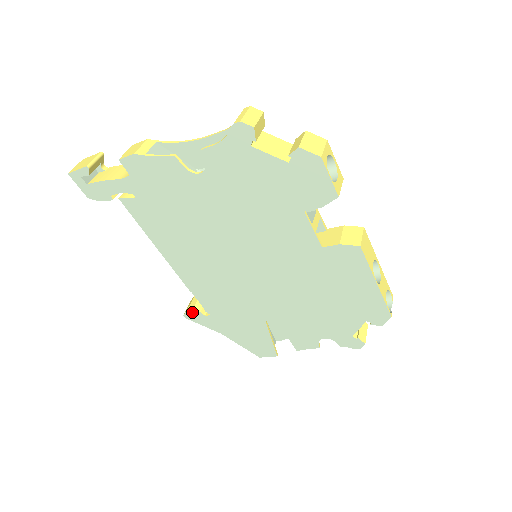
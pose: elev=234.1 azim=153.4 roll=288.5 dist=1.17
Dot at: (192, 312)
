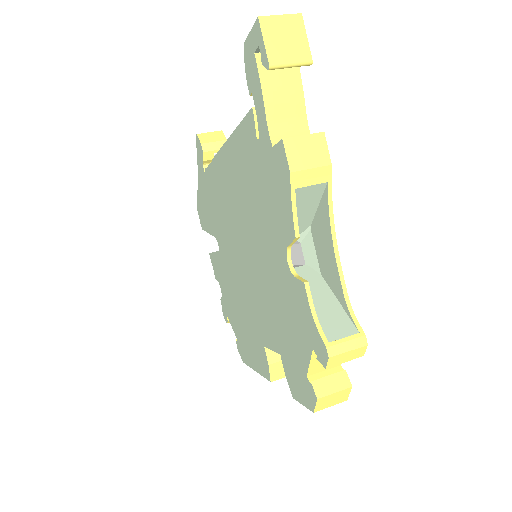
Dot at: (201, 149)
